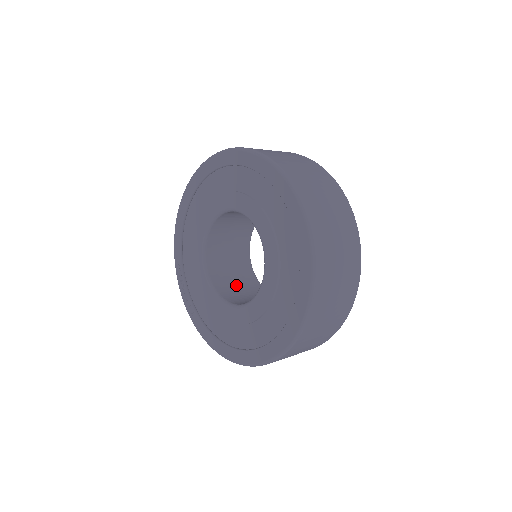
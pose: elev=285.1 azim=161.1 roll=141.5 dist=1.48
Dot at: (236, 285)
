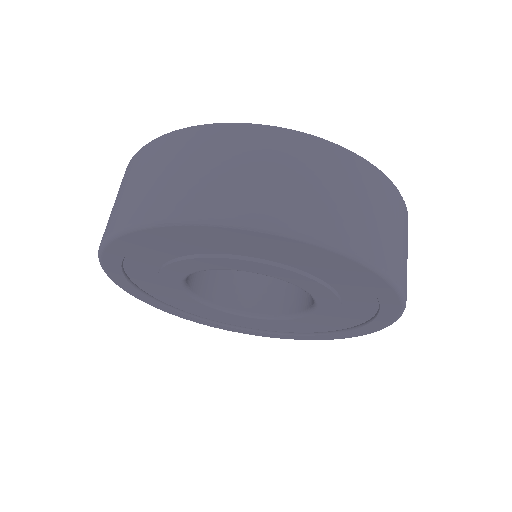
Dot at: (257, 281)
